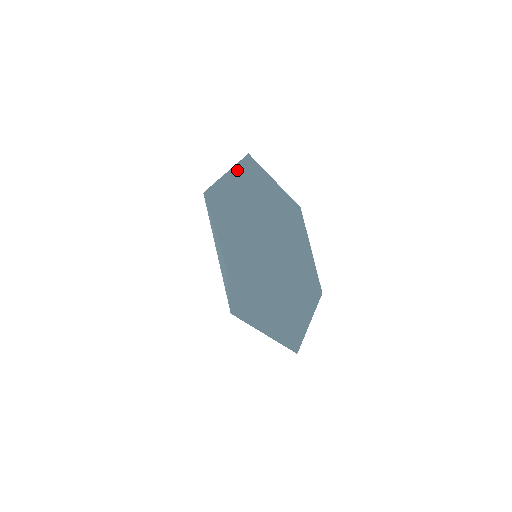
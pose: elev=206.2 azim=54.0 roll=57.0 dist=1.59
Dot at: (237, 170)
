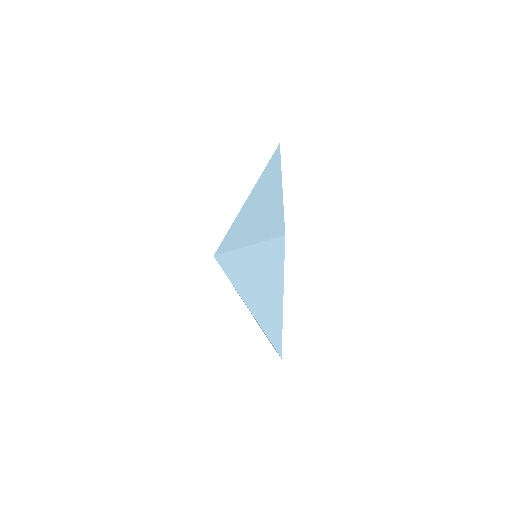
Dot at: occluded
